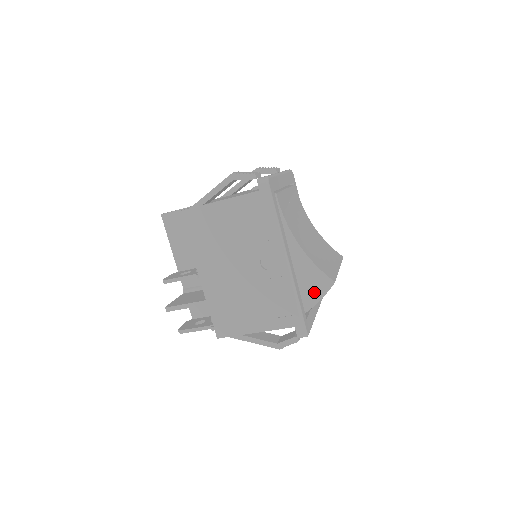
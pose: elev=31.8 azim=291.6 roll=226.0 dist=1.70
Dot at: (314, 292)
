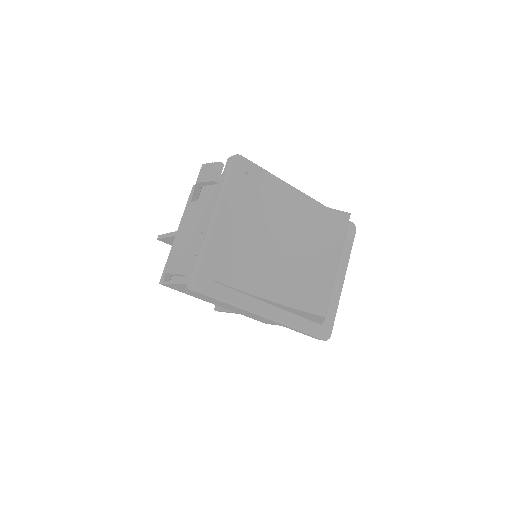
Dot at: (313, 318)
